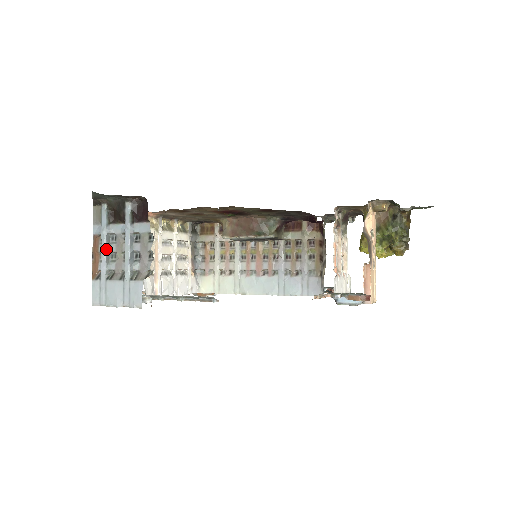
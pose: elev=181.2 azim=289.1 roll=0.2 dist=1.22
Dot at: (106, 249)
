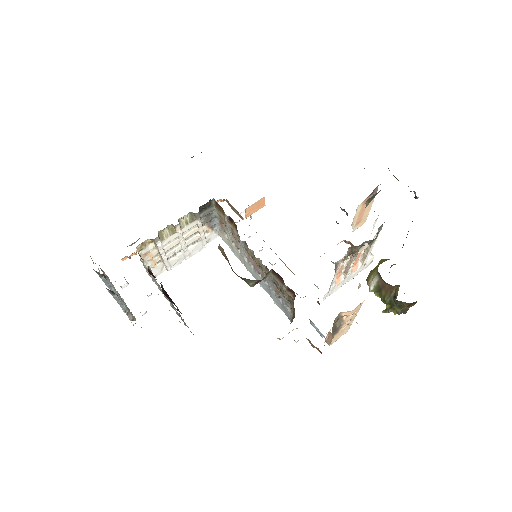
Dot at: (106, 285)
